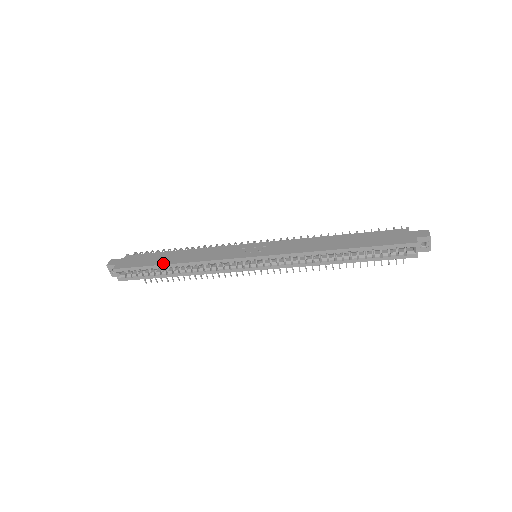
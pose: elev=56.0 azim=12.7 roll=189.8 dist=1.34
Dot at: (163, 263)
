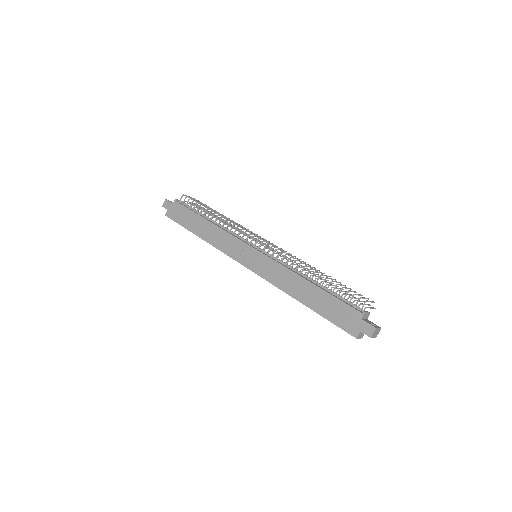
Dot at: (193, 231)
